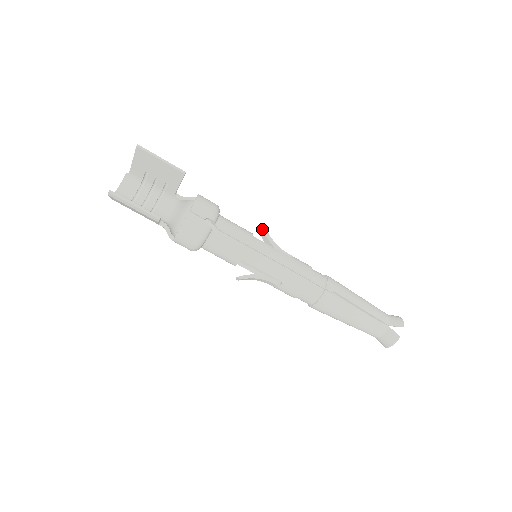
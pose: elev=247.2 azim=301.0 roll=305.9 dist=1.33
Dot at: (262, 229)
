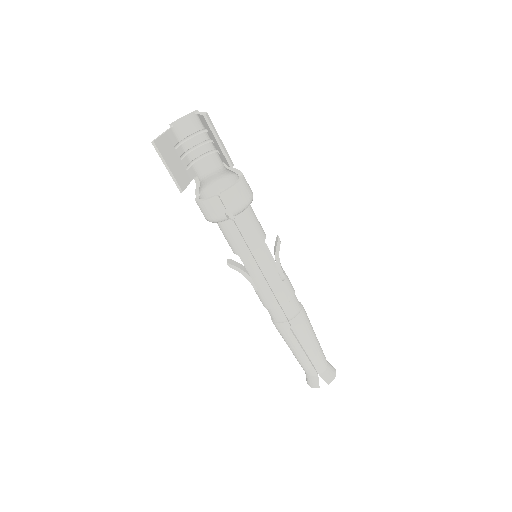
Dot at: (278, 240)
